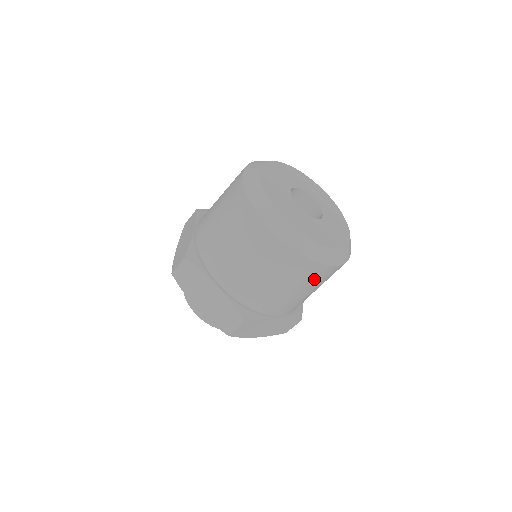
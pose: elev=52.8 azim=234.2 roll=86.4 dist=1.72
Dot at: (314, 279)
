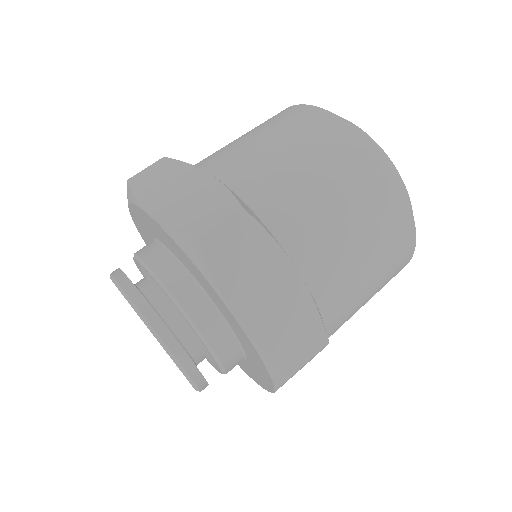
Dot at: (373, 200)
